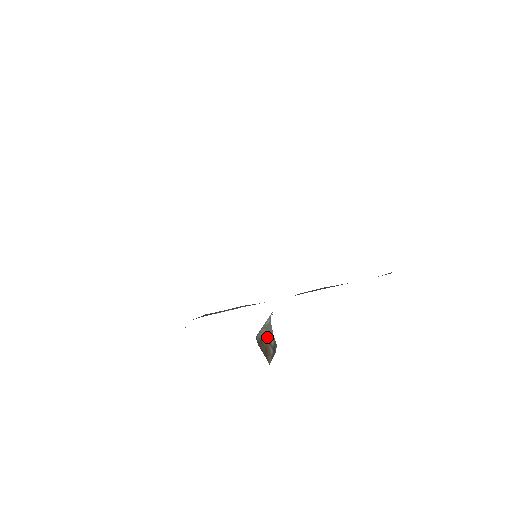
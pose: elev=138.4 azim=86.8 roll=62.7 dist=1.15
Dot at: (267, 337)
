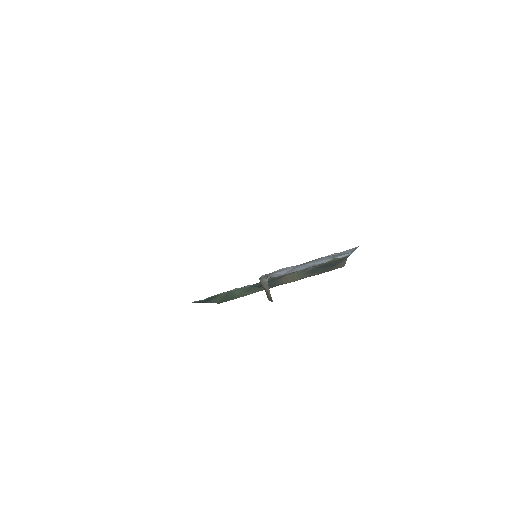
Dot at: (266, 289)
